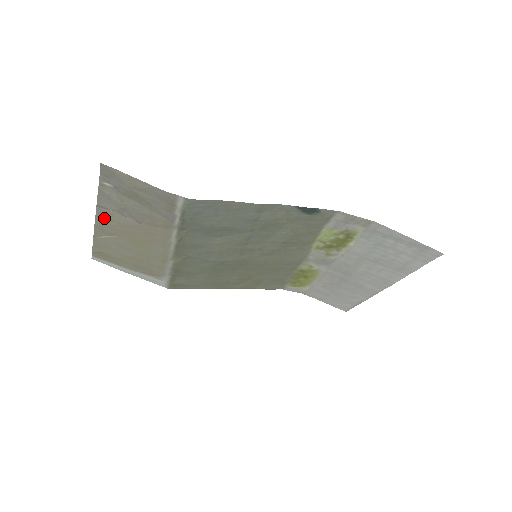
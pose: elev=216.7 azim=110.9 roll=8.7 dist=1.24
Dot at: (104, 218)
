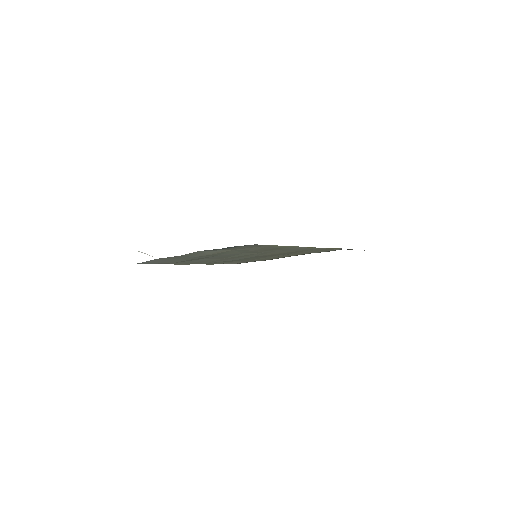
Dot at: occluded
